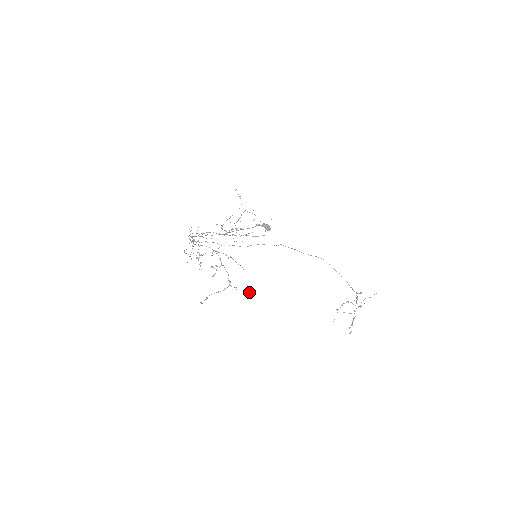
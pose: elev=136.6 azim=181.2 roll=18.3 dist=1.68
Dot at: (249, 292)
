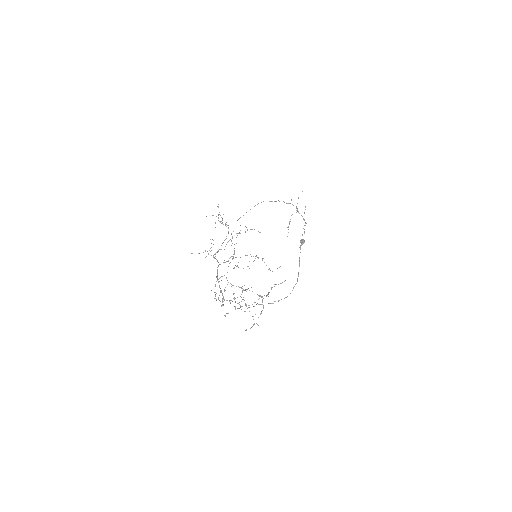
Dot at: (272, 287)
